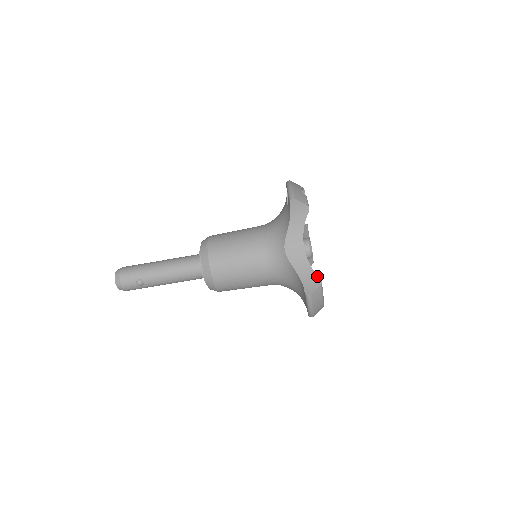
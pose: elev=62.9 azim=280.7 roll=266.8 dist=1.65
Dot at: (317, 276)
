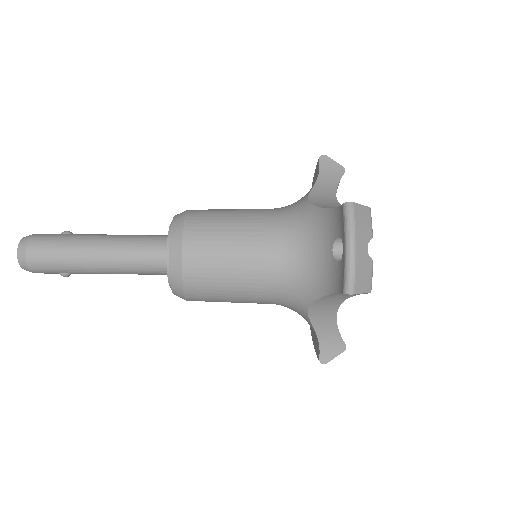
Dot at: (342, 341)
